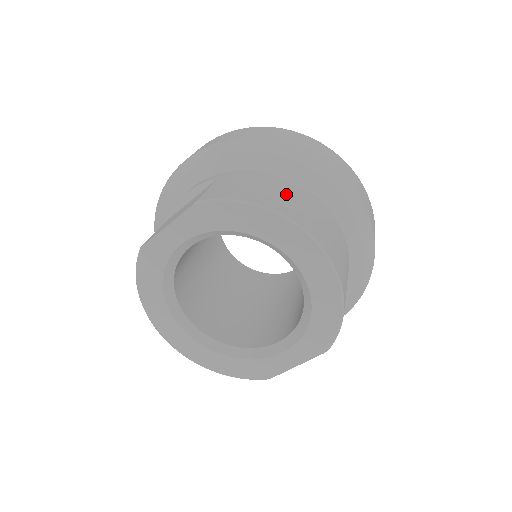
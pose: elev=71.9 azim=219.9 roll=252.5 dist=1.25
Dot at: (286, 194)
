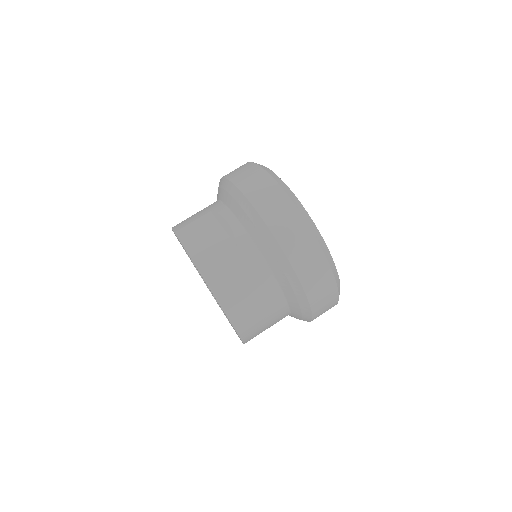
Dot at: (254, 299)
